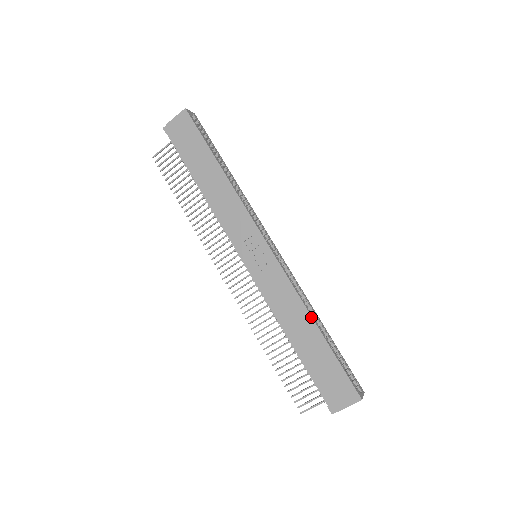
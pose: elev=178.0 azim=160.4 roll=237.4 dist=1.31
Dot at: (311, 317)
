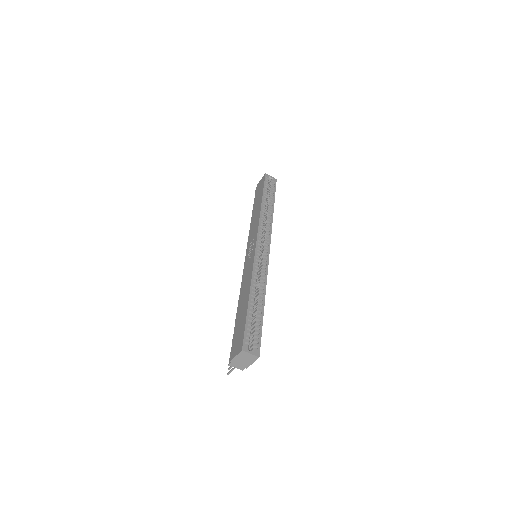
Dot at: (250, 288)
